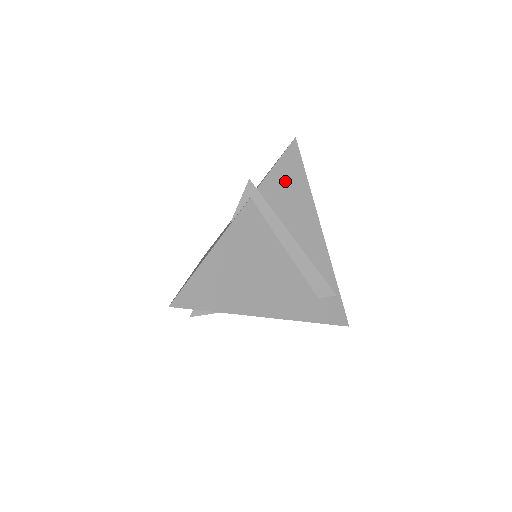
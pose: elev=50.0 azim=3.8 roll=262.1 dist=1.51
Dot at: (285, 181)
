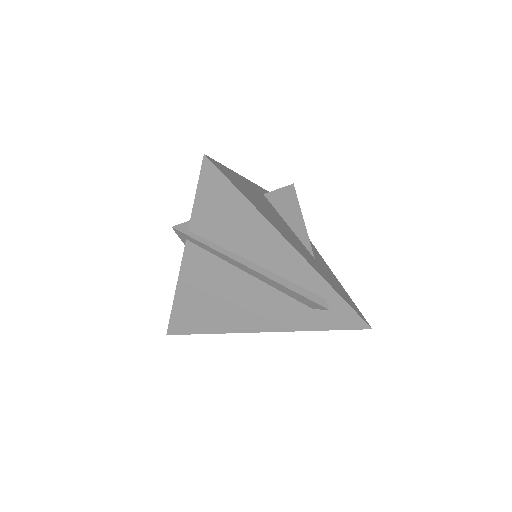
Dot at: (216, 209)
